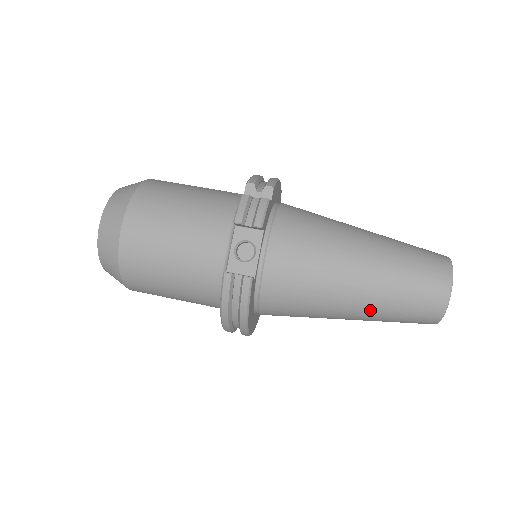
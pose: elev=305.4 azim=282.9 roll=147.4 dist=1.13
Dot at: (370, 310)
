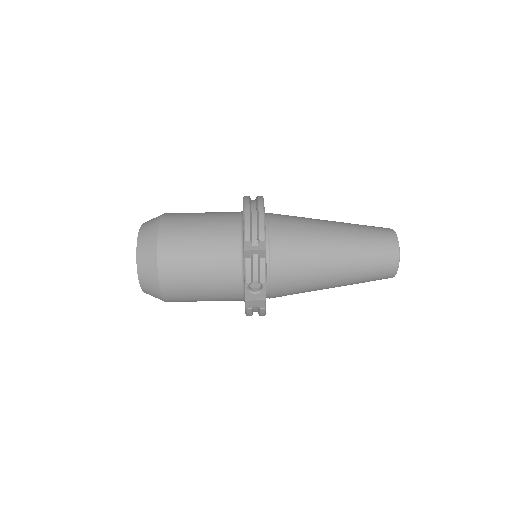
Dot at: occluded
